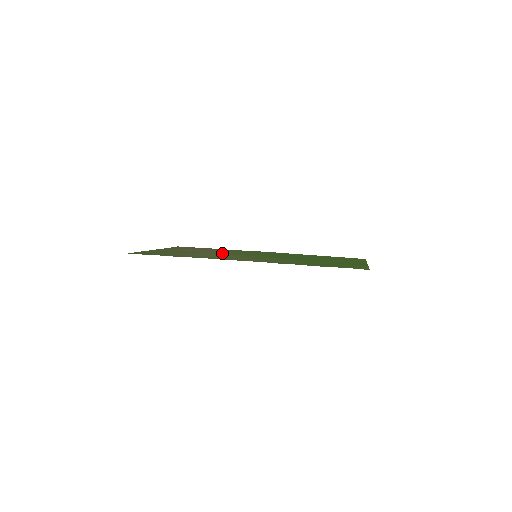
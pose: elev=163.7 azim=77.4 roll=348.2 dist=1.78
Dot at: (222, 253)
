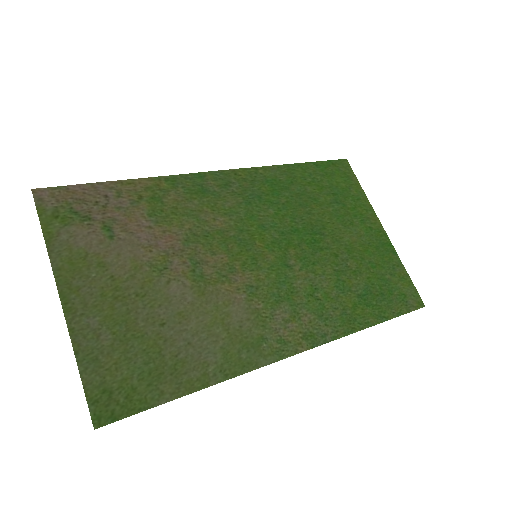
Dot at: (201, 265)
